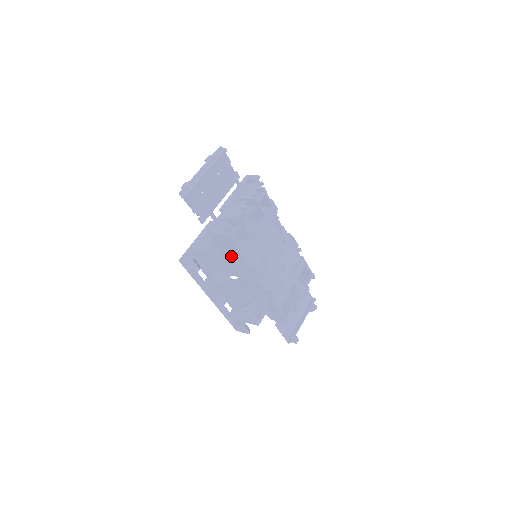
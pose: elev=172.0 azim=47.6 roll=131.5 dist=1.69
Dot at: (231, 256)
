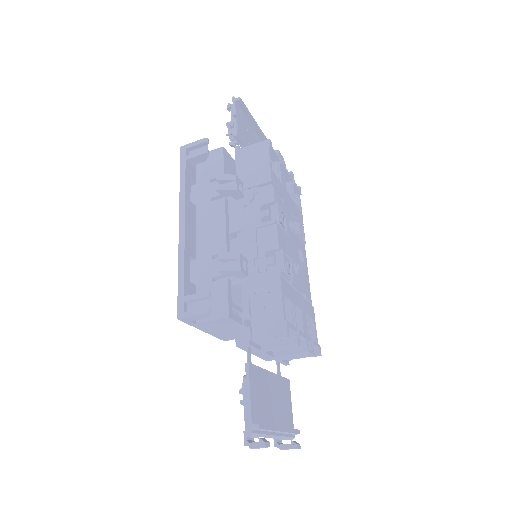
Dot at: (250, 182)
